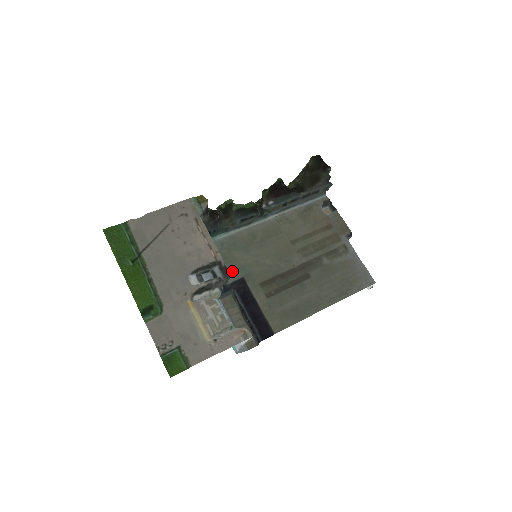
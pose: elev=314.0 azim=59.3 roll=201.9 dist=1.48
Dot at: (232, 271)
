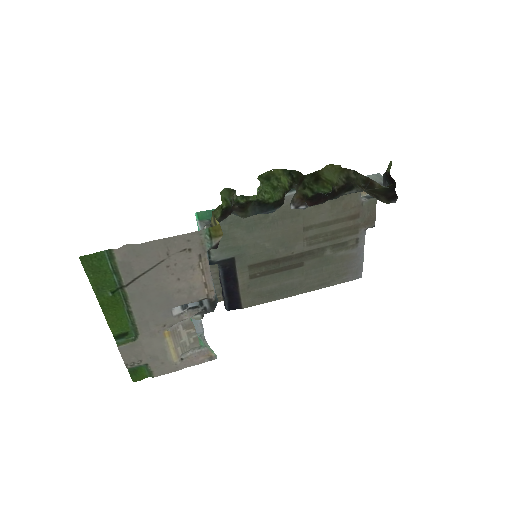
Dot at: (225, 250)
